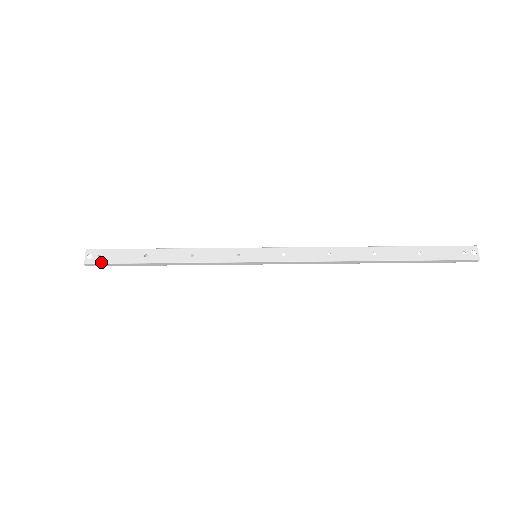
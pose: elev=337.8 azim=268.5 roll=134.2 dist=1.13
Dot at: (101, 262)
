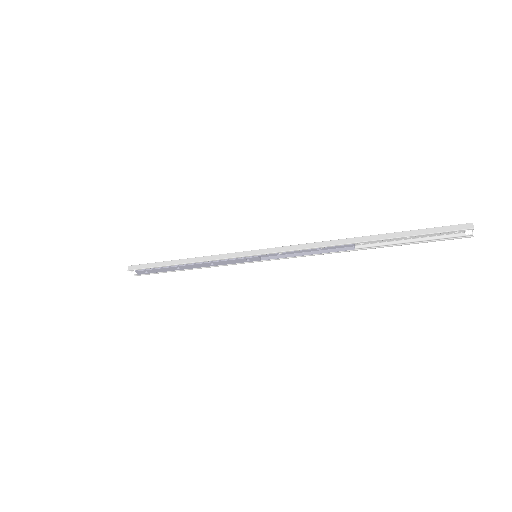
Dot at: (140, 265)
